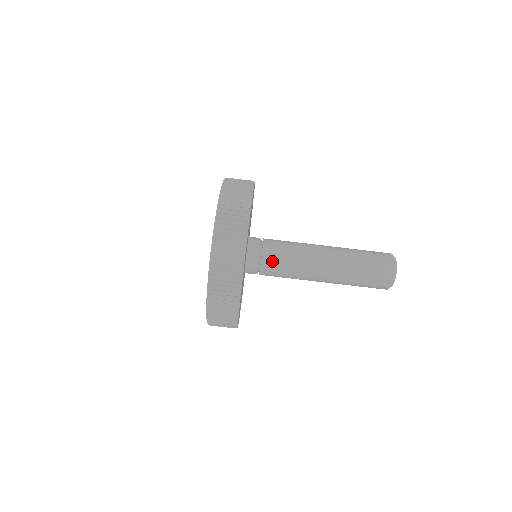
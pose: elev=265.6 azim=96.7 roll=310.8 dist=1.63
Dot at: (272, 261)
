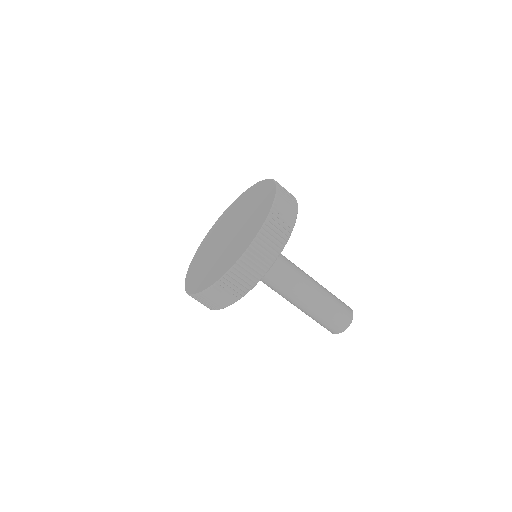
Dot at: occluded
